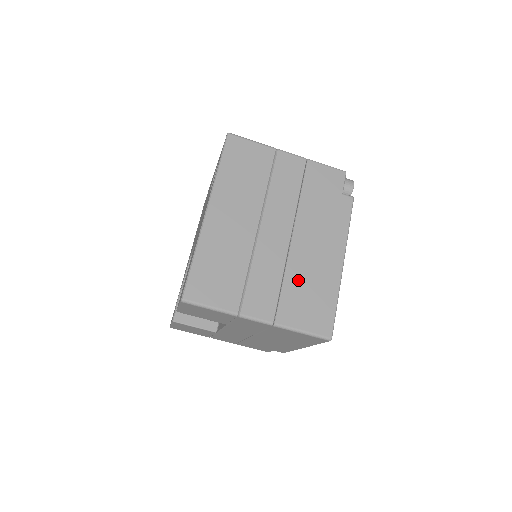
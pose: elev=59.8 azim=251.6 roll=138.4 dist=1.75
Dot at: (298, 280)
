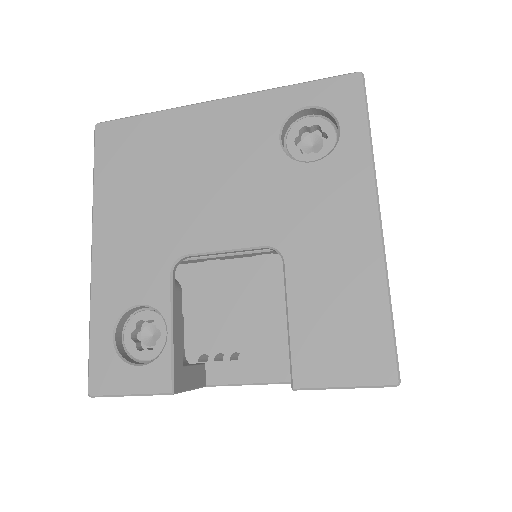
Dot at: occluded
